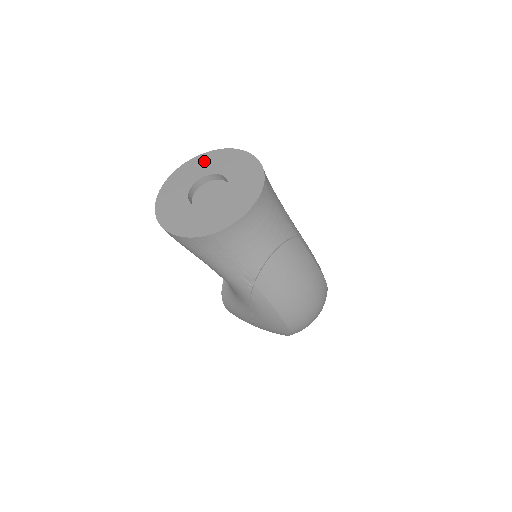
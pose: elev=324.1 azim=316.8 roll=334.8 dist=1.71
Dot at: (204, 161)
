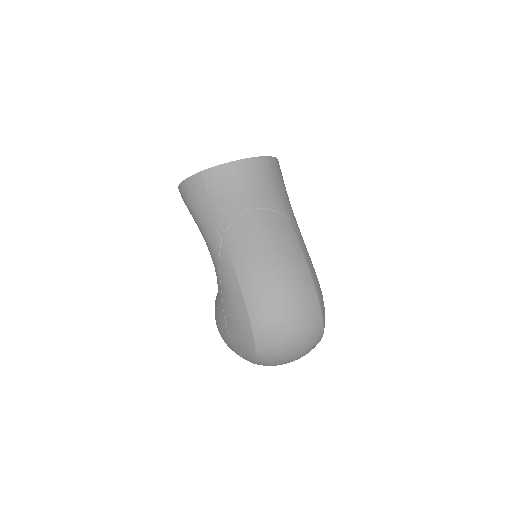
Dot at: occluded
